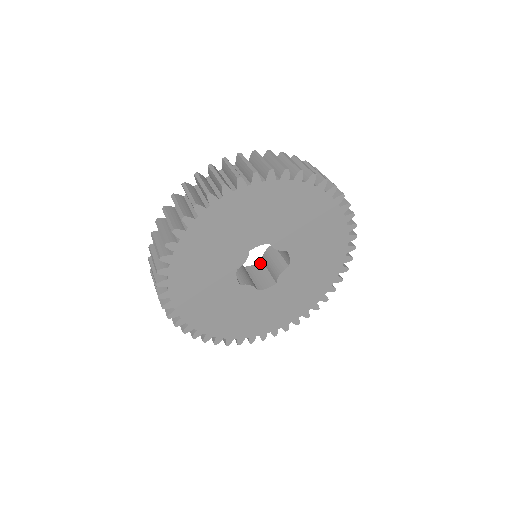
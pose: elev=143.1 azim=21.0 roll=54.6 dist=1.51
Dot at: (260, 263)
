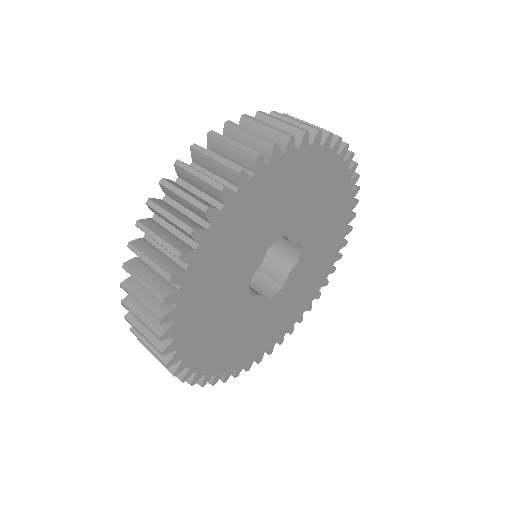
Dot at: occluded
